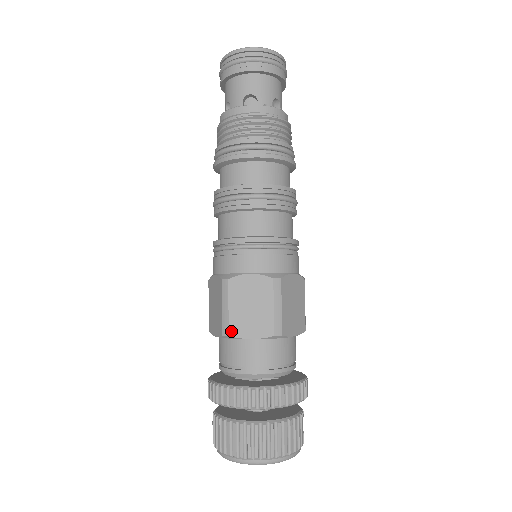
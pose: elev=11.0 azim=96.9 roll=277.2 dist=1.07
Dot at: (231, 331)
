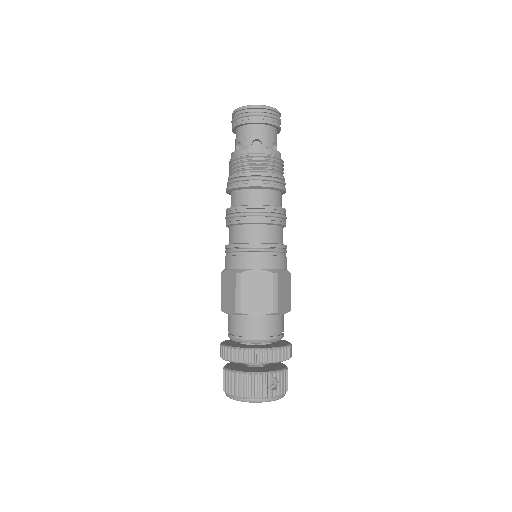
Dot at: (221, 307)
